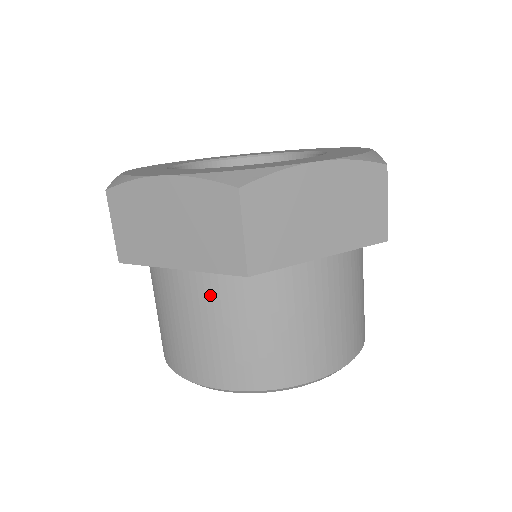
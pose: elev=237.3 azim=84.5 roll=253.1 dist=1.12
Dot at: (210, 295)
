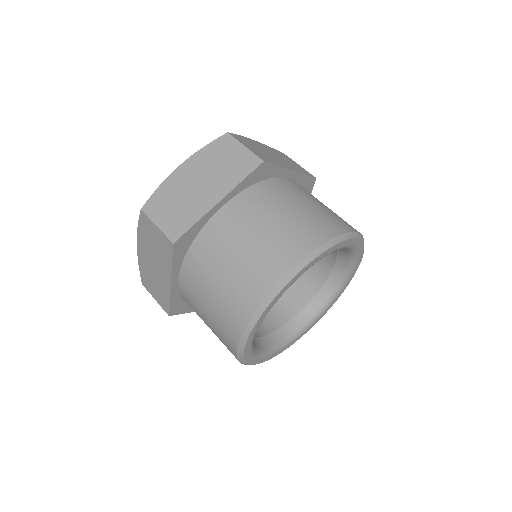
Dot at: (193, 281)
